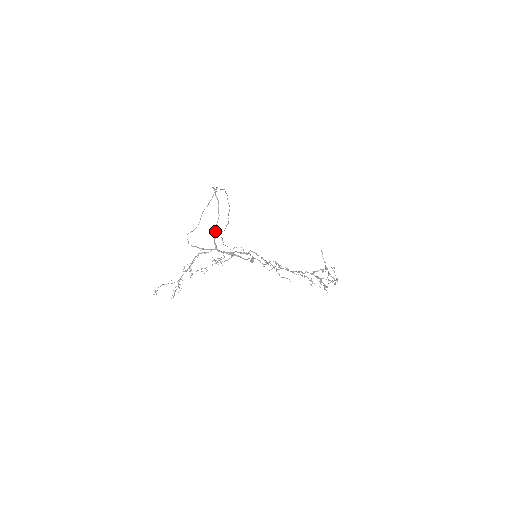
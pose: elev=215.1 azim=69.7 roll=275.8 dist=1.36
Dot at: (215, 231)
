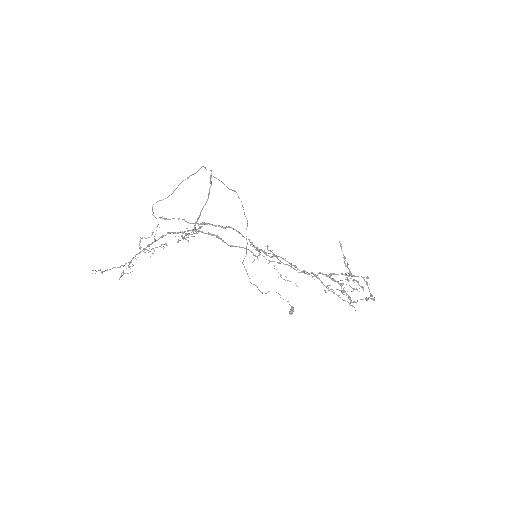
Dot at: occluded
